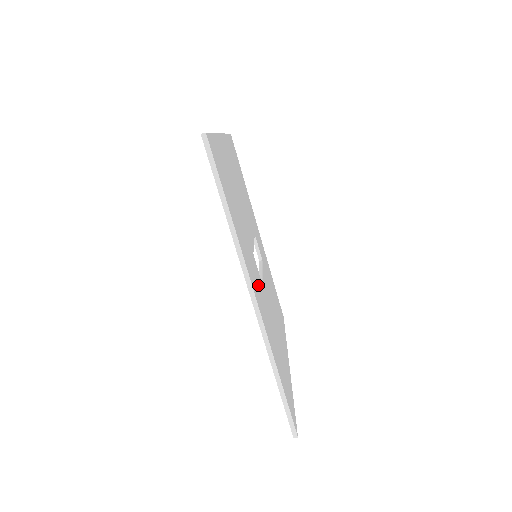
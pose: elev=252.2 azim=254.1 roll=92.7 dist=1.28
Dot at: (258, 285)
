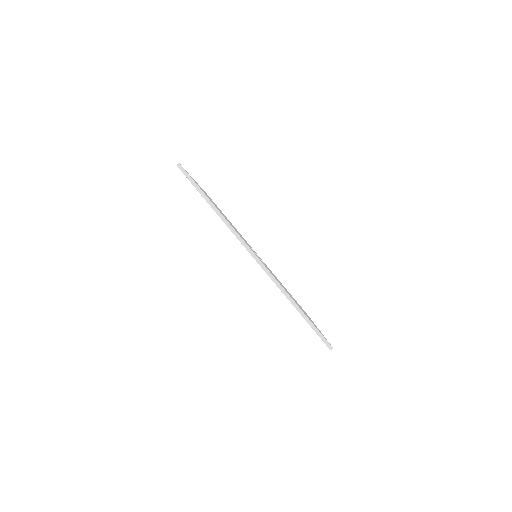
Dot at: occluded
